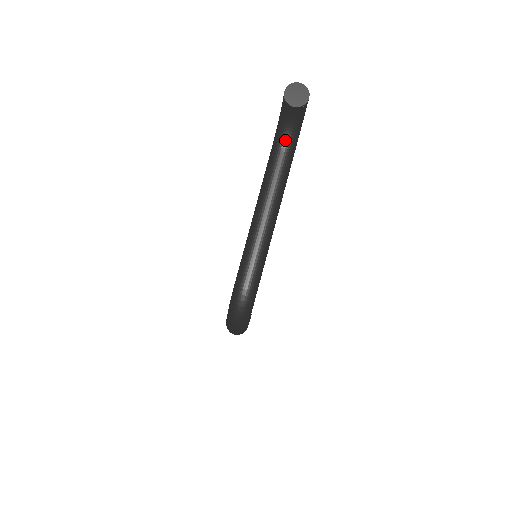
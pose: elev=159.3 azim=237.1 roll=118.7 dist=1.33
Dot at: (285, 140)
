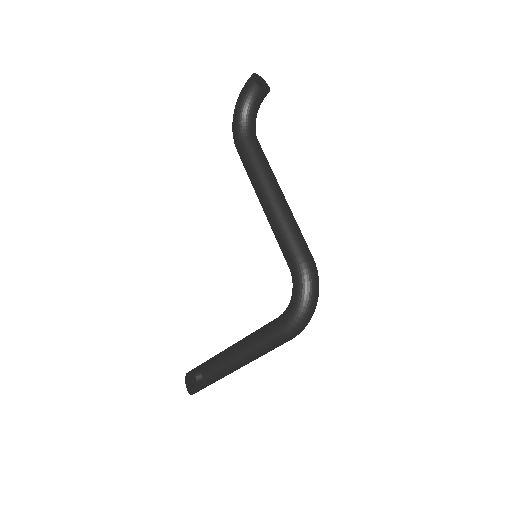
Dot at: (253, 129)
